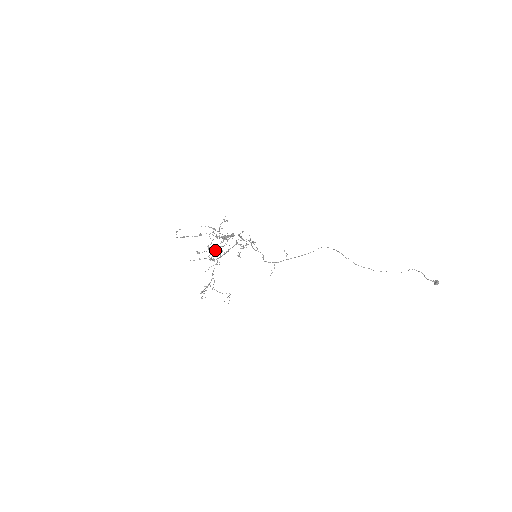
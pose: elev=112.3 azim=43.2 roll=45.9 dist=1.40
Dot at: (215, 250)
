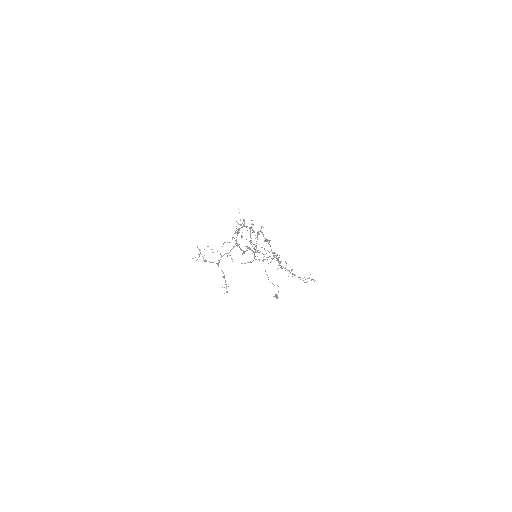
Dot at: (253, 248)
